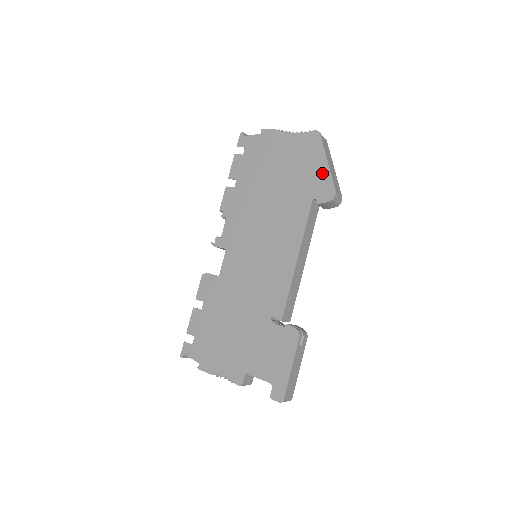
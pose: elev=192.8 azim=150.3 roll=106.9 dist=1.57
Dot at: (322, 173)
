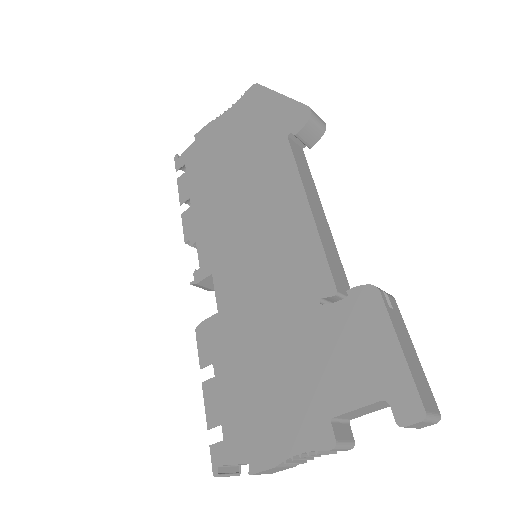
Dot at: (282, 107)
